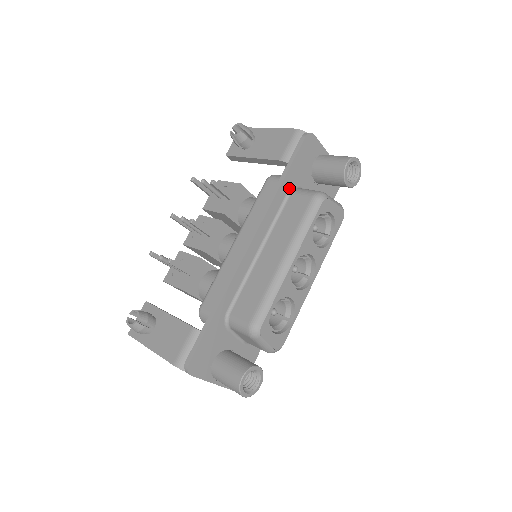
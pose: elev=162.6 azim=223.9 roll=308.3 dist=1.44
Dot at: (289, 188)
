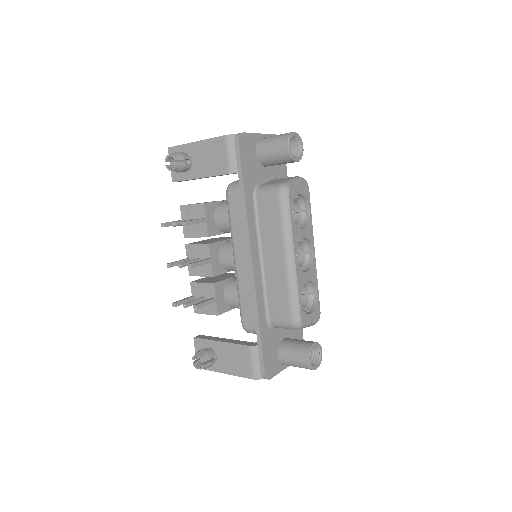
Dot at: (252, 194)
